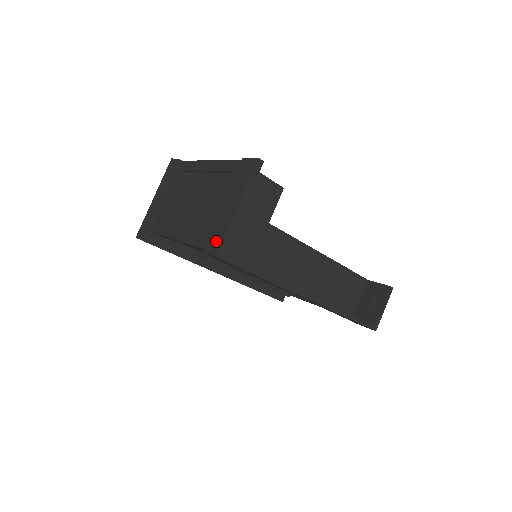
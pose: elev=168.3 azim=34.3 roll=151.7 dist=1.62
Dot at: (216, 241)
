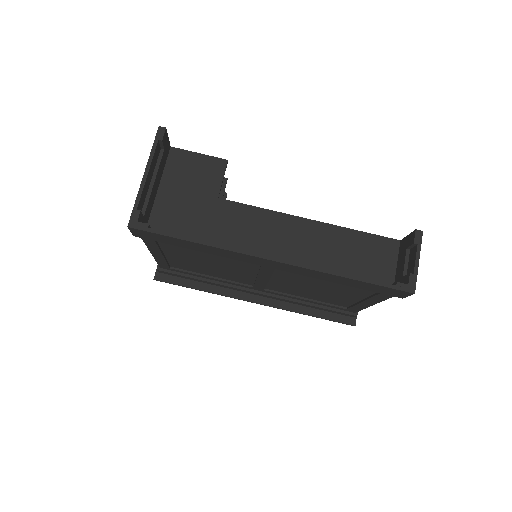
Dot at: occluded
